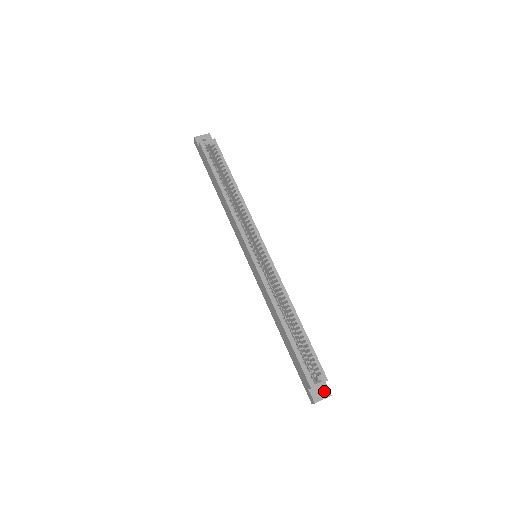
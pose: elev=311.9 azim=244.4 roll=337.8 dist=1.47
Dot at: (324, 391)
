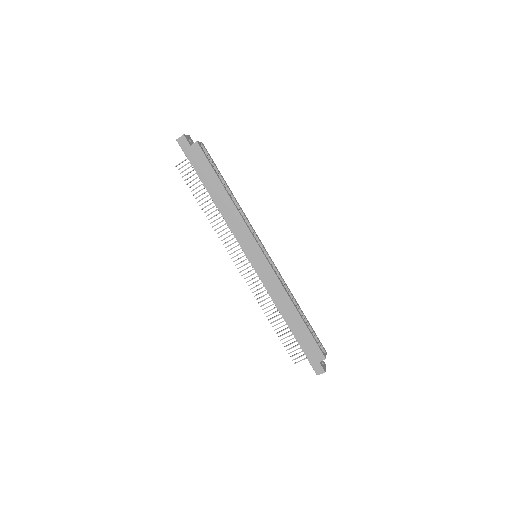
Dot at: (323, 362)
